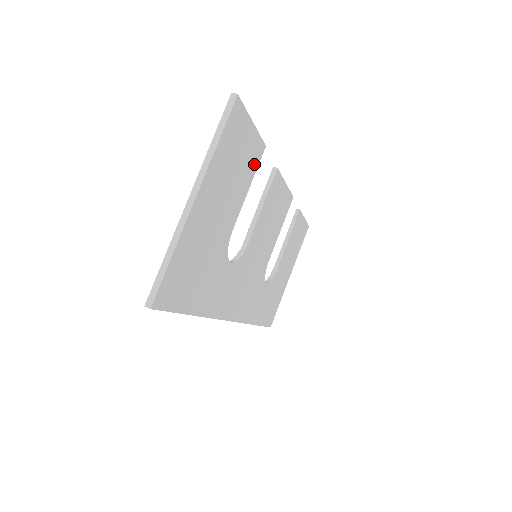
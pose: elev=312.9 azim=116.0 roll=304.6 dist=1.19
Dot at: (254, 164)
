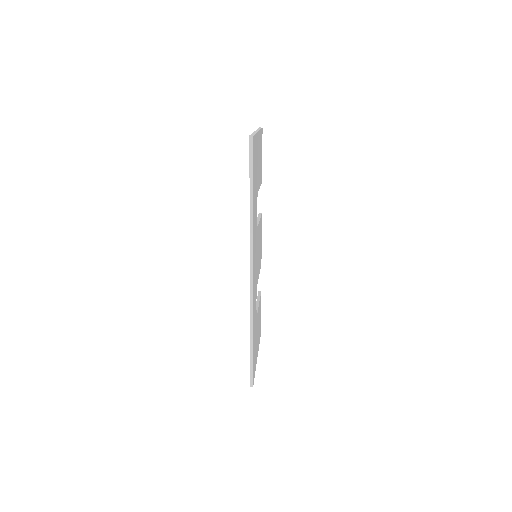
Dot at: (261, 179)
